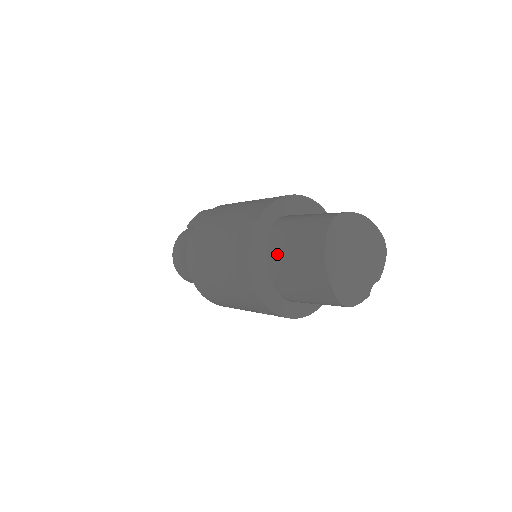
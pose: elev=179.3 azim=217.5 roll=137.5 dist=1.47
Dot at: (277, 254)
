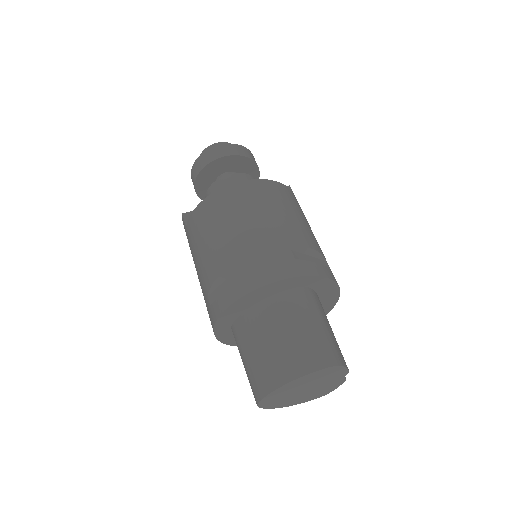
Dot at: occluded
